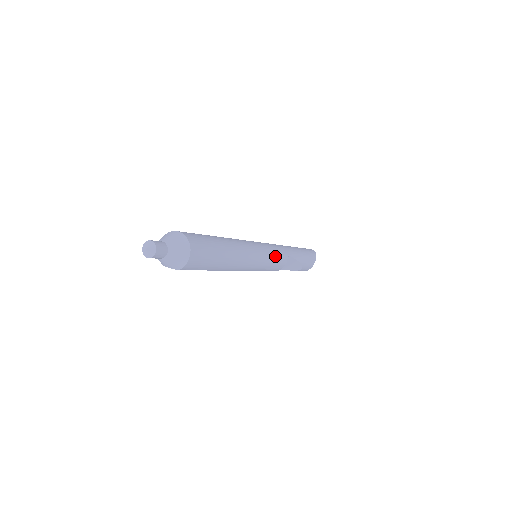
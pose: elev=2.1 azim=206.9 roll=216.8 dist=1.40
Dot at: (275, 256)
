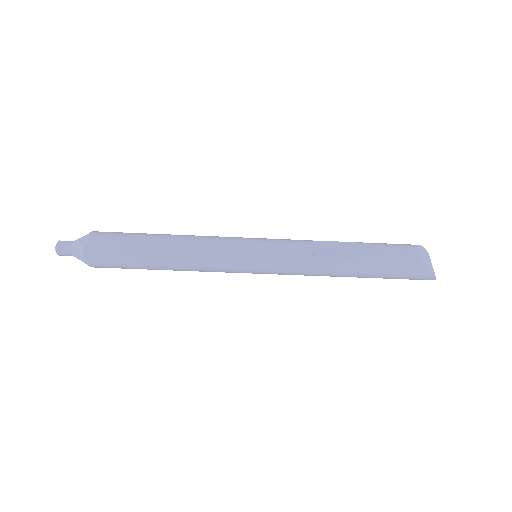
Dot at: (274, 239)
